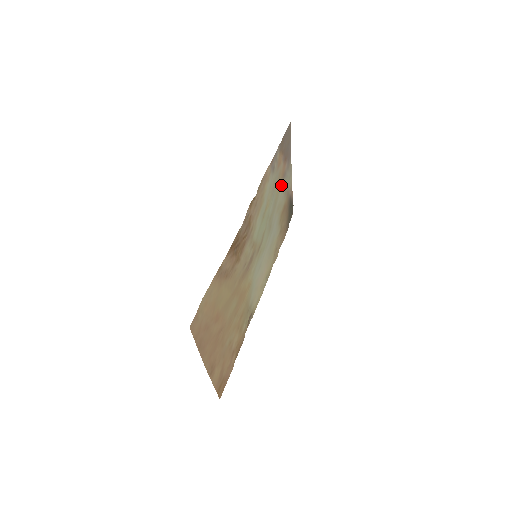
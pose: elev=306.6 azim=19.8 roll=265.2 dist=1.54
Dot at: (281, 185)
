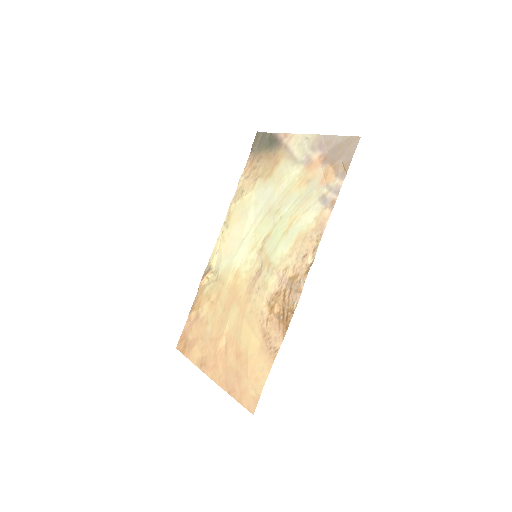
Dot at: (300, 171)
